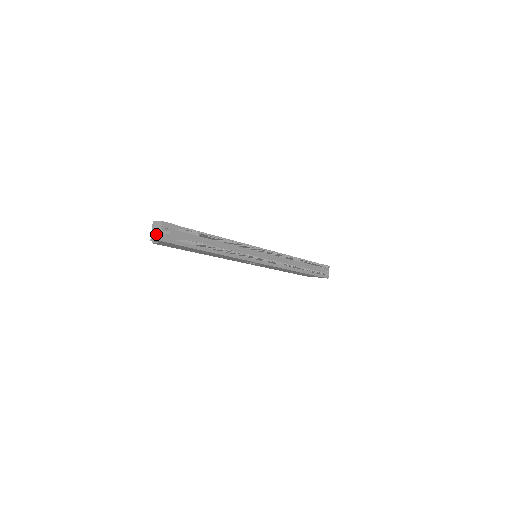
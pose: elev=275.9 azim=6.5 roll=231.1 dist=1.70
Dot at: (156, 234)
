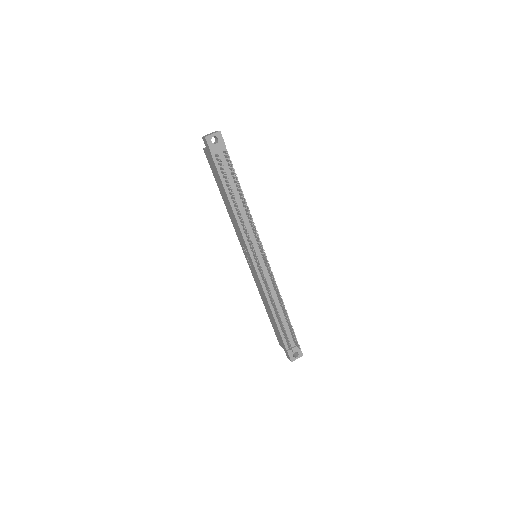
Dot at: (209, 134)
